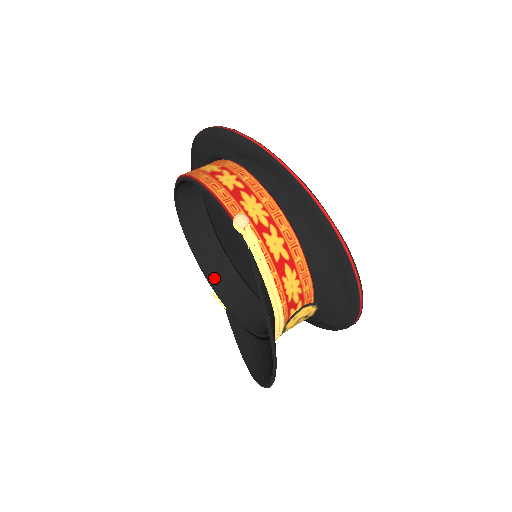
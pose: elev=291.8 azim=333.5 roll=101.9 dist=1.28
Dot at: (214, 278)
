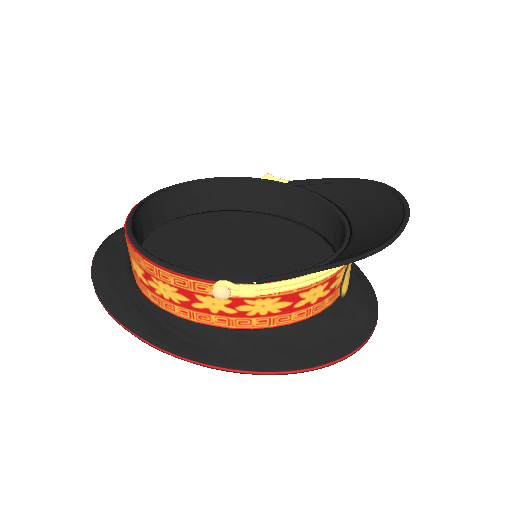
Dot at: occluded
